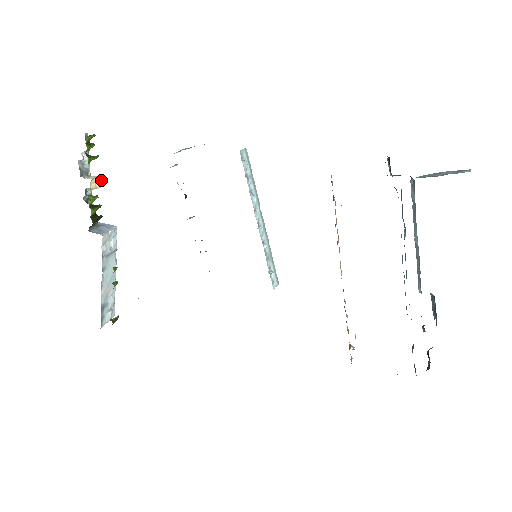
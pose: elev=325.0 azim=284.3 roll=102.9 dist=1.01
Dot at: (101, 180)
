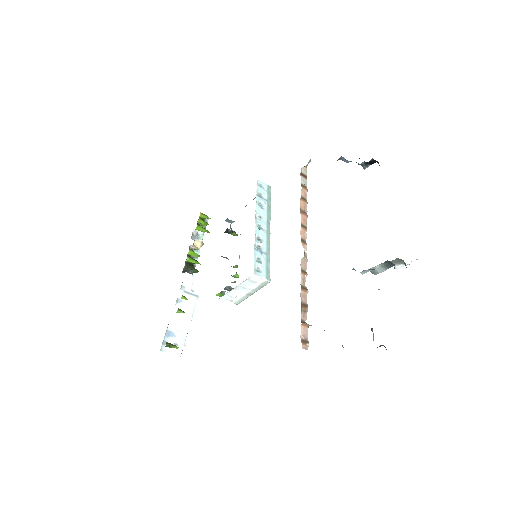
Dot at: (203, 243)
